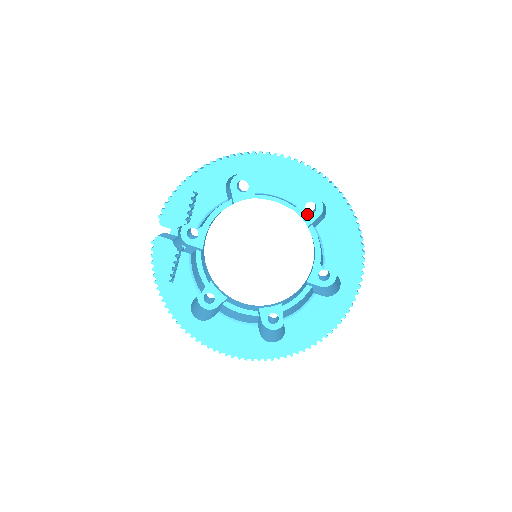
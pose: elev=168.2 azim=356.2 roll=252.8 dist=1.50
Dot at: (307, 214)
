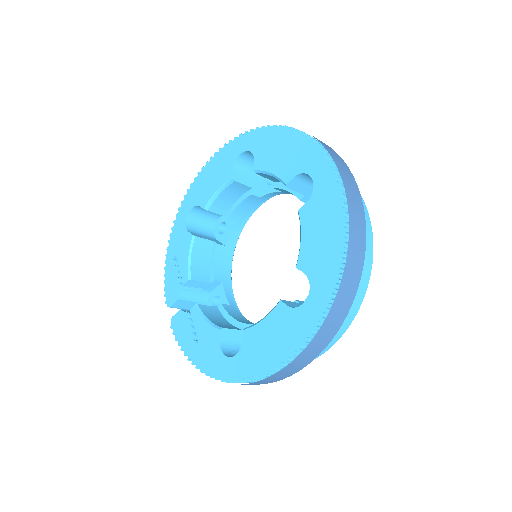
Dot at: occluded
